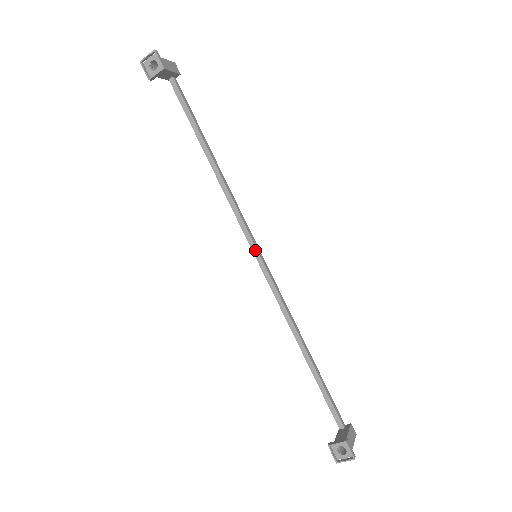
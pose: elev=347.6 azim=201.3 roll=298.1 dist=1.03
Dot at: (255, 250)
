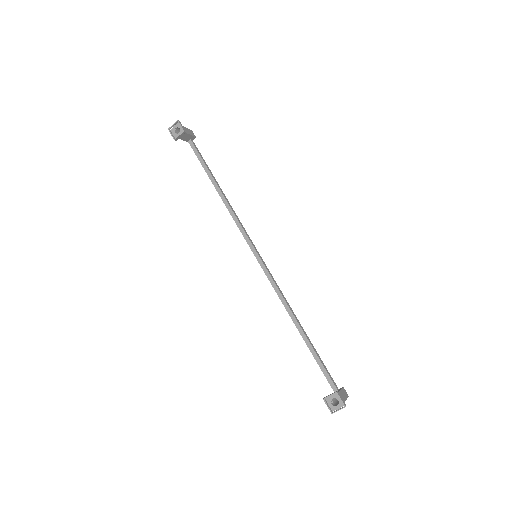
Dot at: (255, 253)
